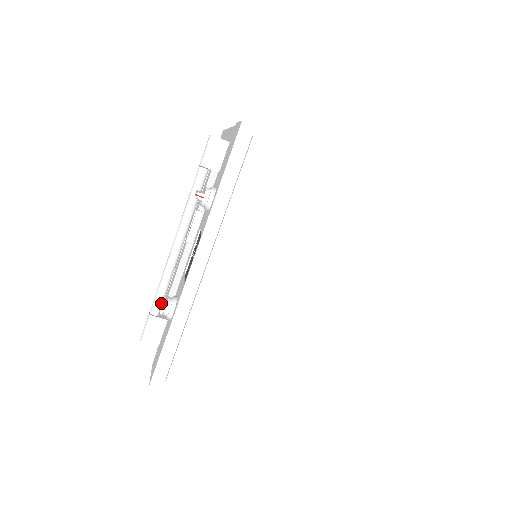
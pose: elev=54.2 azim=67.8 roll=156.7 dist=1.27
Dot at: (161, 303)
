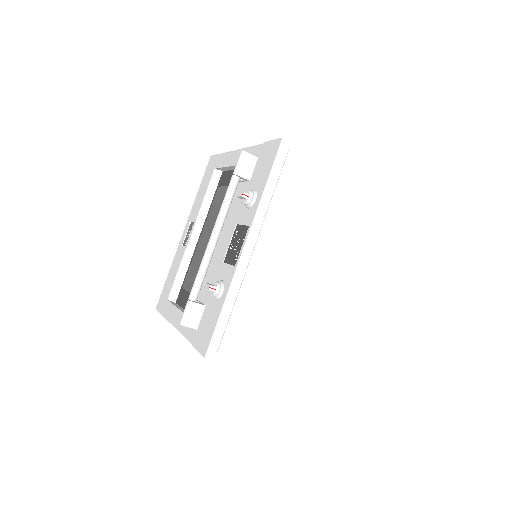
Dot at: (212, 285)
